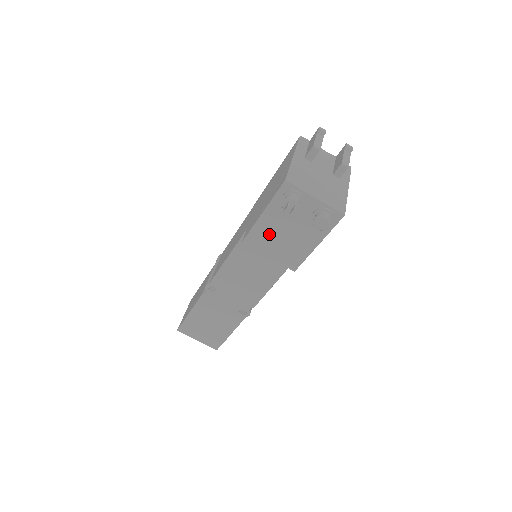
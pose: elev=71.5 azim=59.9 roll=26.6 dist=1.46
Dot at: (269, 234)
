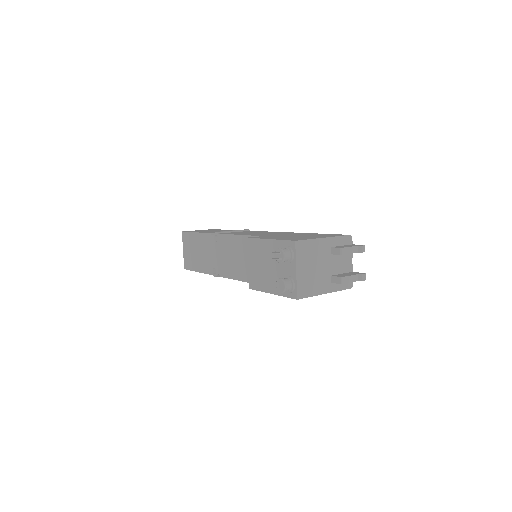
Dot at: (261, 253)
